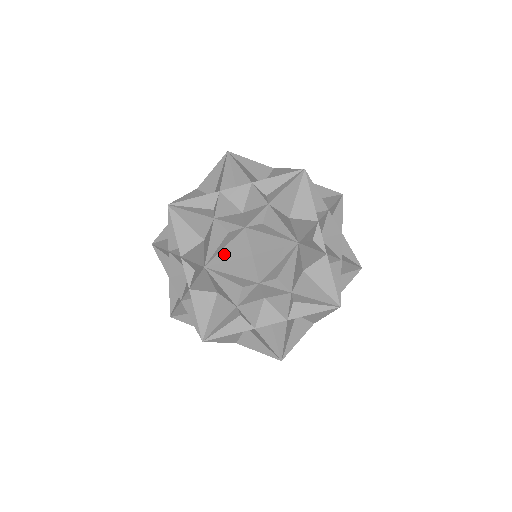
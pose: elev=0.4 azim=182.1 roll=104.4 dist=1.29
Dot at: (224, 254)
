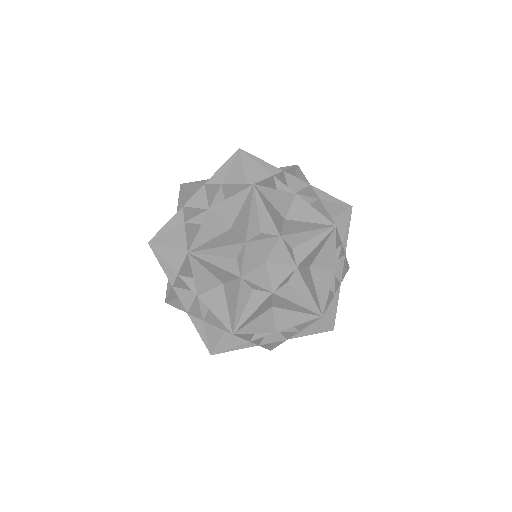
Dot at: (201, 236)
